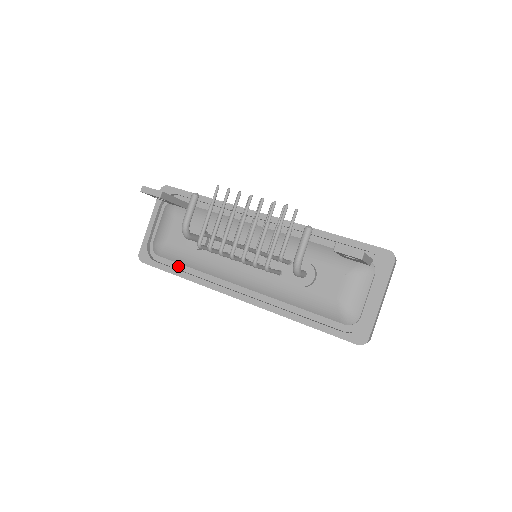
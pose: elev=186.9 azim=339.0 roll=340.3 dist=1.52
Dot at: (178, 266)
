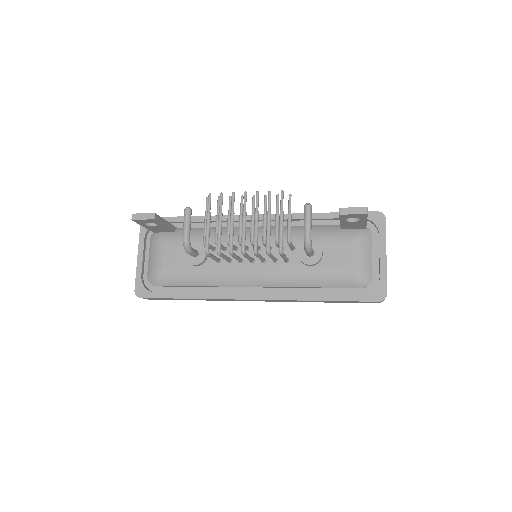
Dot at: (180, 290)
